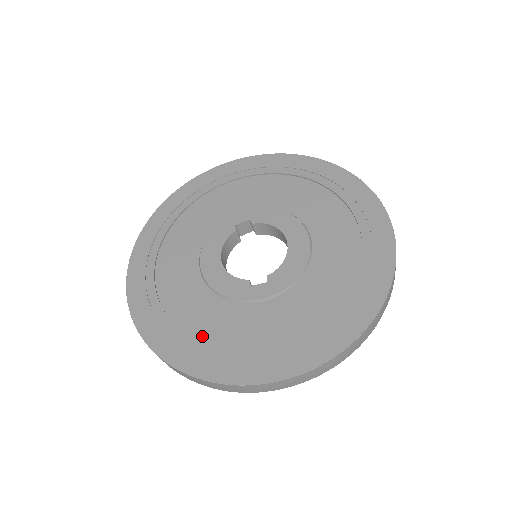
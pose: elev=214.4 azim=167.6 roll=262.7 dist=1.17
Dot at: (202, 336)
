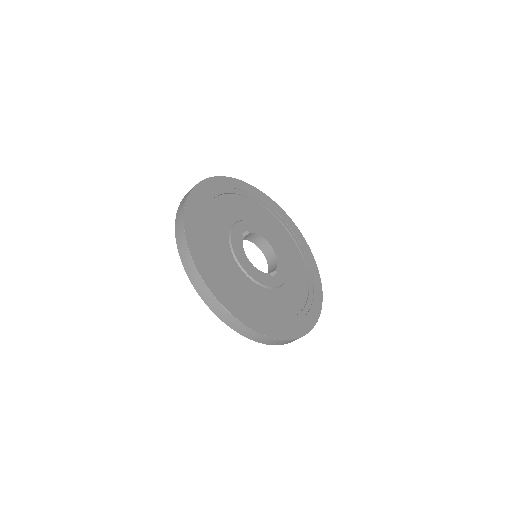
Dot at: (268, 314)
